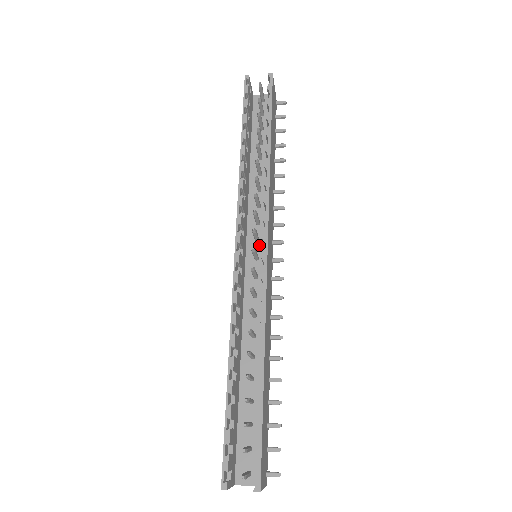
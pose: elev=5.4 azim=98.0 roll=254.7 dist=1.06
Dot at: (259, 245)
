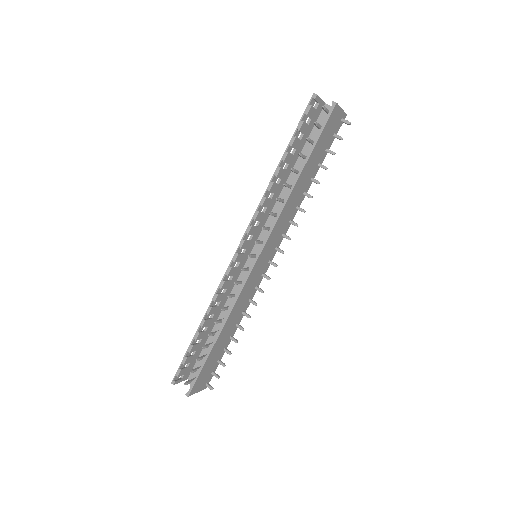
Dot at: occluded
